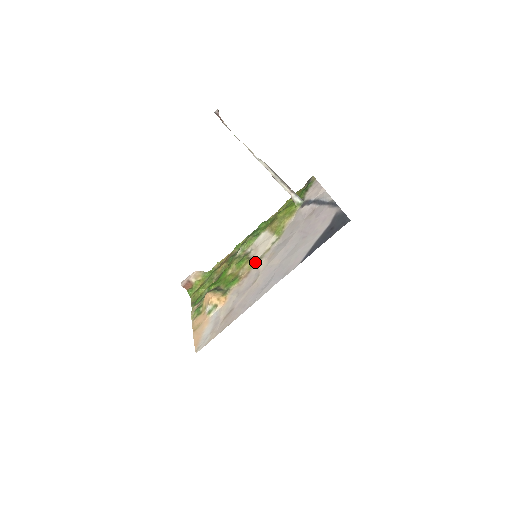
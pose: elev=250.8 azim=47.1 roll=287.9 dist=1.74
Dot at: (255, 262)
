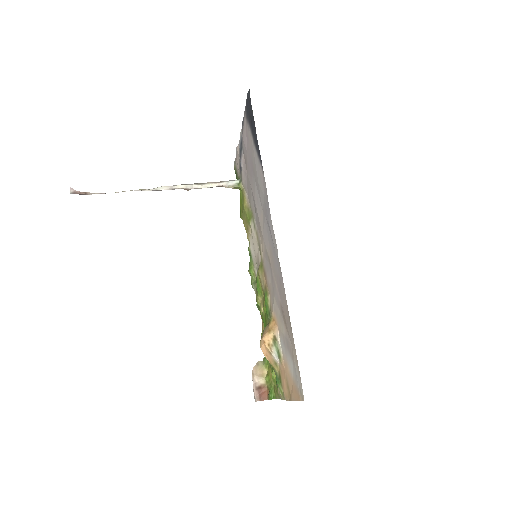
Dot at: occluded
